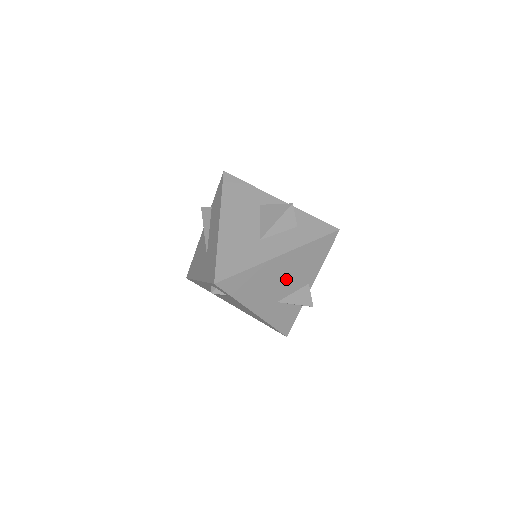
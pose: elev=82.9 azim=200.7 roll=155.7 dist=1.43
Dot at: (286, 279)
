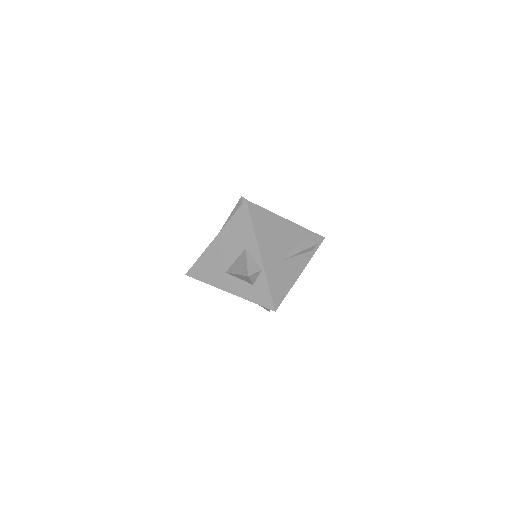
Dot at: occluded
